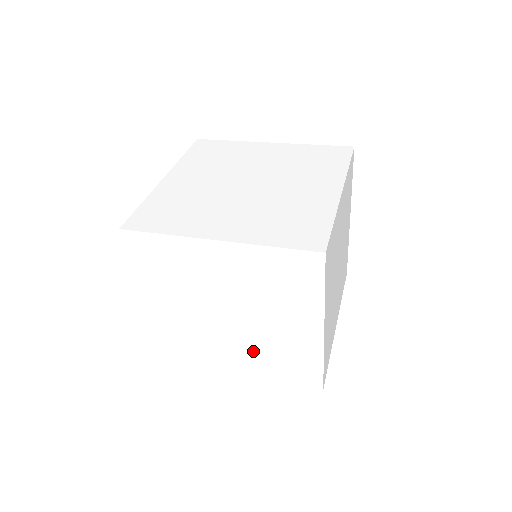
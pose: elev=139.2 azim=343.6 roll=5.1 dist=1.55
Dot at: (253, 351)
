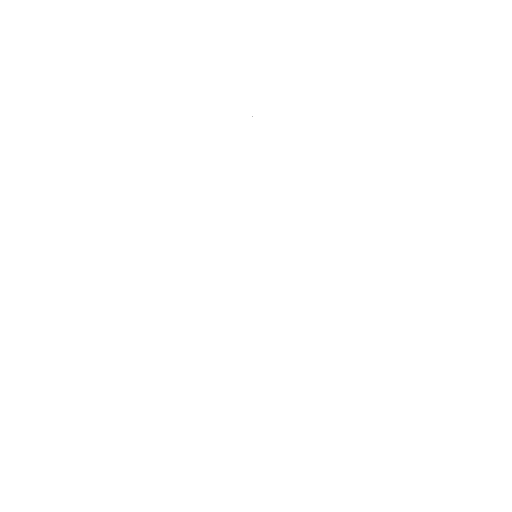
Dot at: (309, 353)
